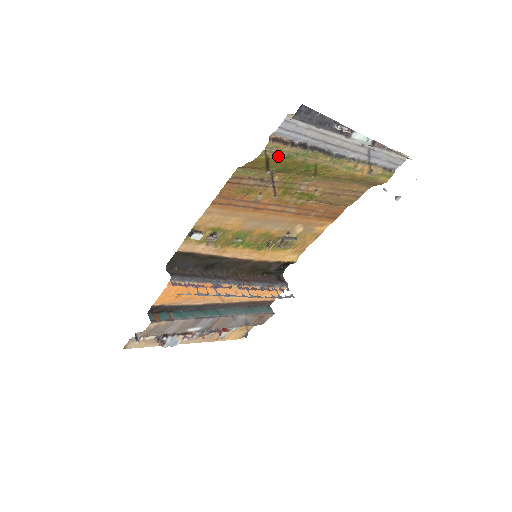
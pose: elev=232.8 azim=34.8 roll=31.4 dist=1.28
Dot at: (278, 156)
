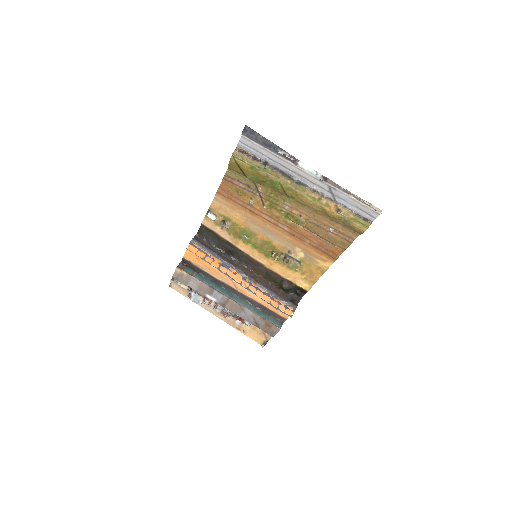
Dot at: (245, 164)
